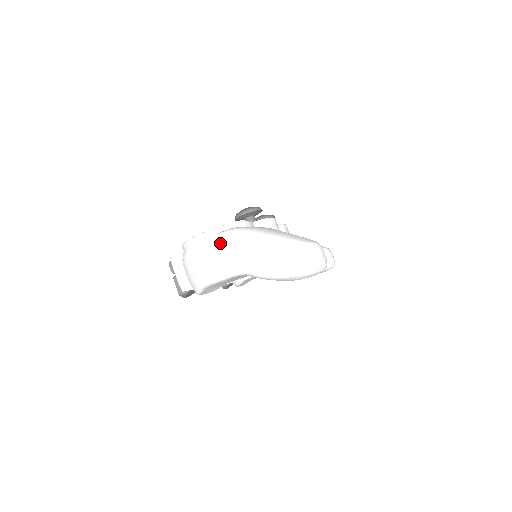
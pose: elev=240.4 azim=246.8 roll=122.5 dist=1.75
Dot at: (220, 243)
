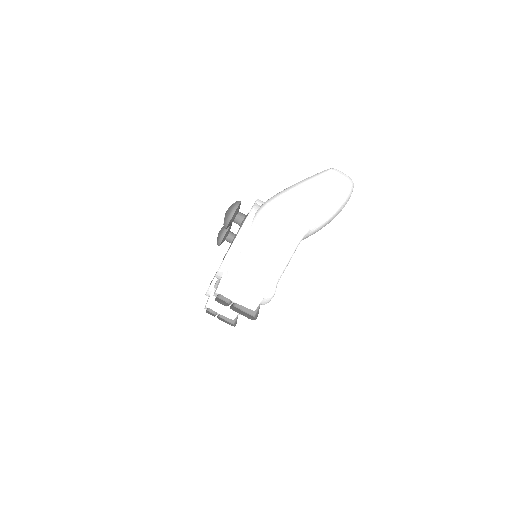
Dot at: (264, 226)
